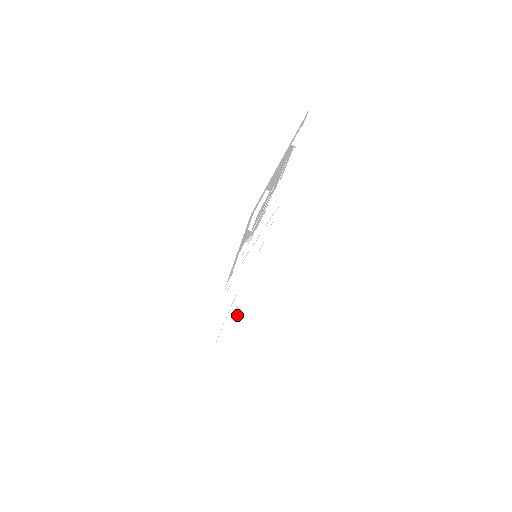
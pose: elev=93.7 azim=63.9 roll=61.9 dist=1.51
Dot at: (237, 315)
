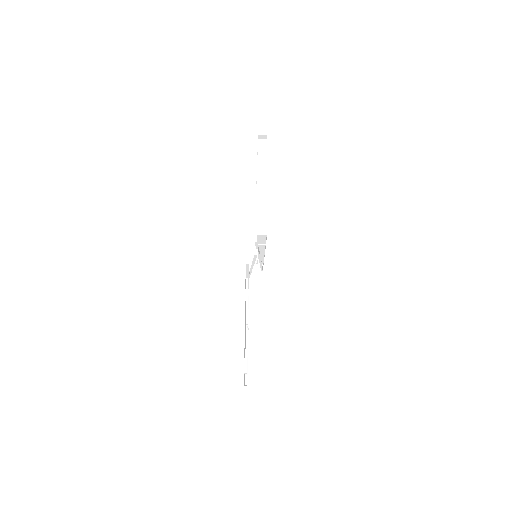
Dot at: occluded
